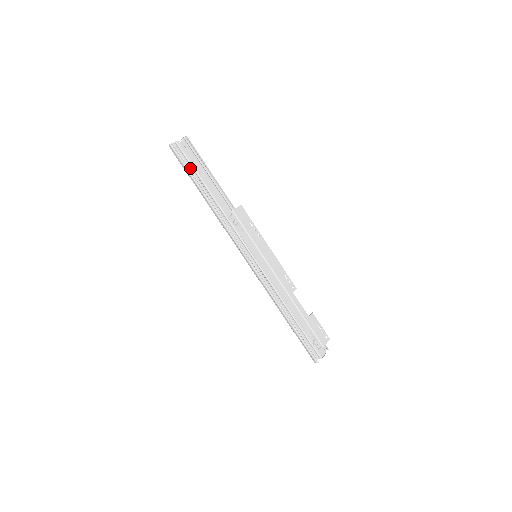
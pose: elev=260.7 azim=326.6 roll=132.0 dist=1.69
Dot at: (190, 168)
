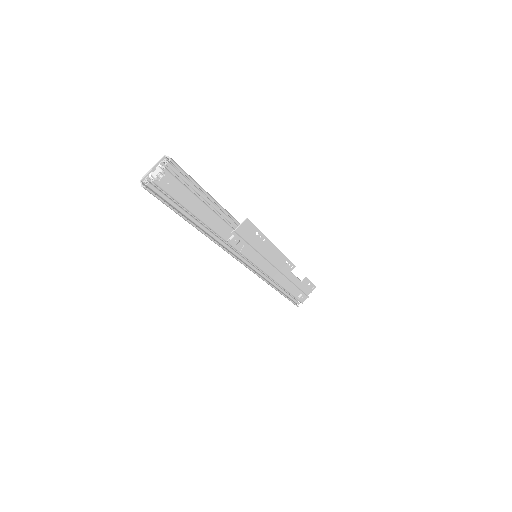
Dot at: (176, 207)
